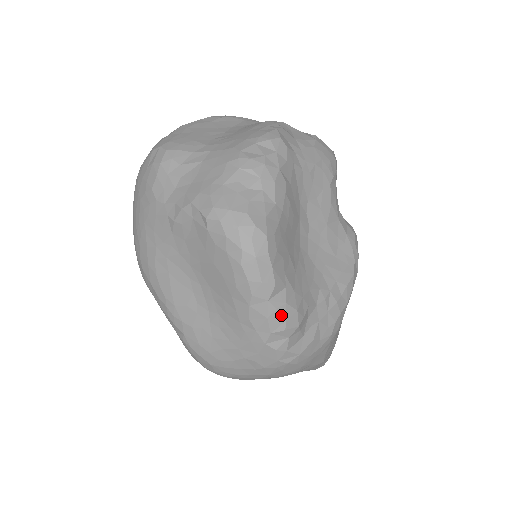
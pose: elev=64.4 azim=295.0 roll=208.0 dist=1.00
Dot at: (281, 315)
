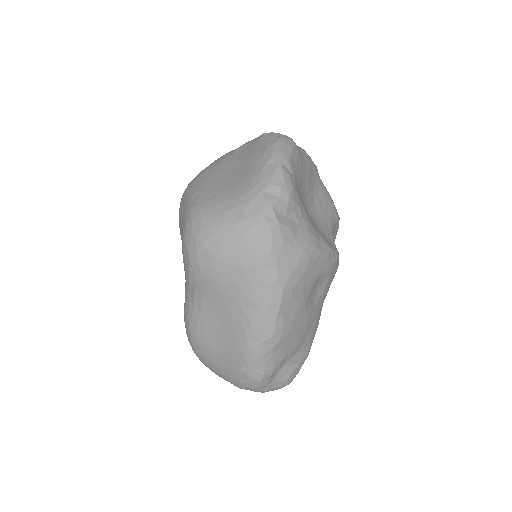
Dot at: (283, 176)
